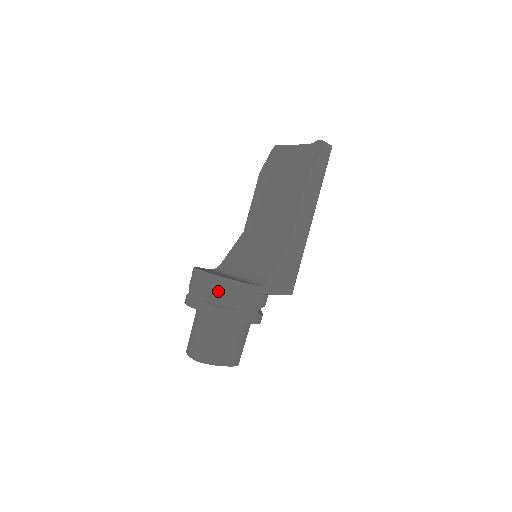
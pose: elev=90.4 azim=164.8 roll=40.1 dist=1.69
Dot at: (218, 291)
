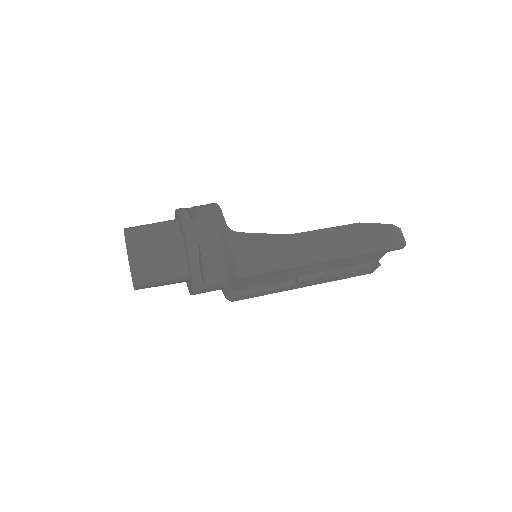
Dot at: (202, 206)
